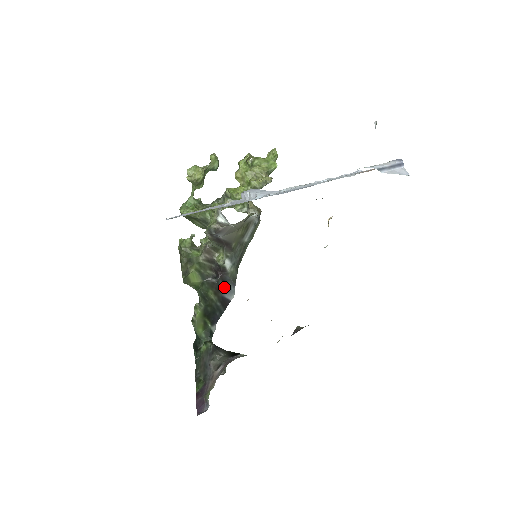
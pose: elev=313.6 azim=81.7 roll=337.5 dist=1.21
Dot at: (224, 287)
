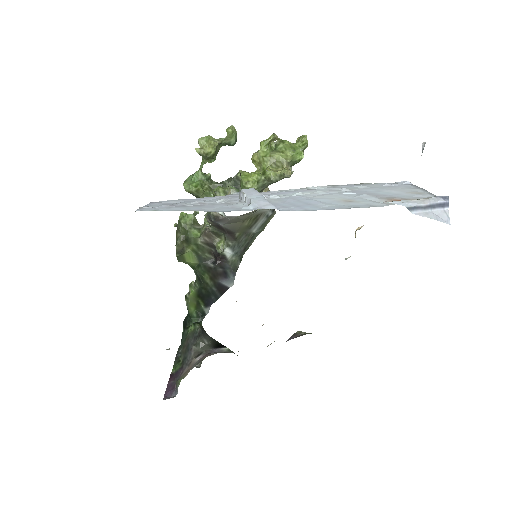
Dot at: (222, 274)
